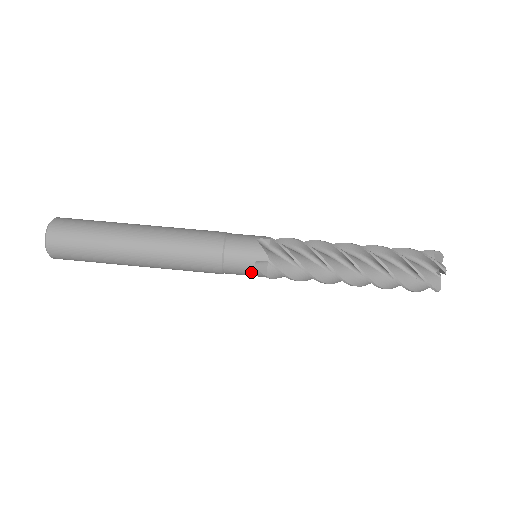
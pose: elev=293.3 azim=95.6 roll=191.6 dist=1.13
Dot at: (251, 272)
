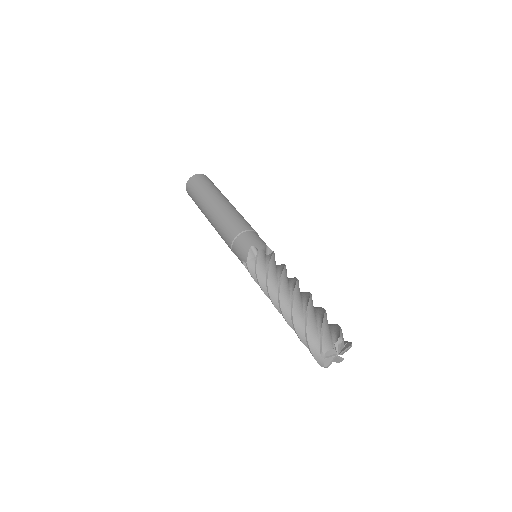
Dot at: occluded
